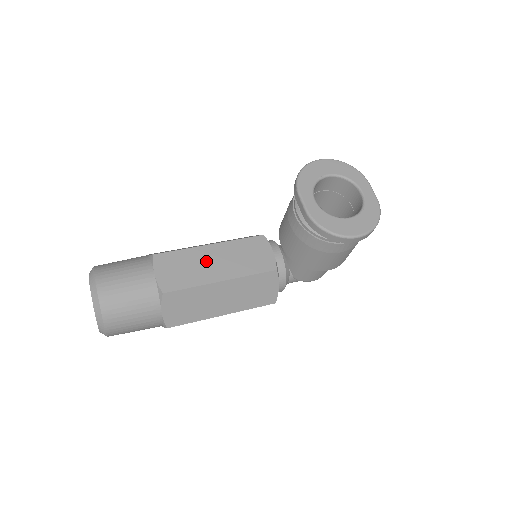
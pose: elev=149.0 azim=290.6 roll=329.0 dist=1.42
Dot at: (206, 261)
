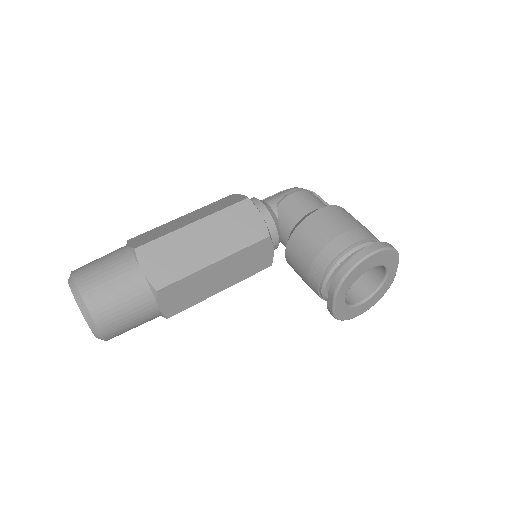
Dot at: (209, 280)
